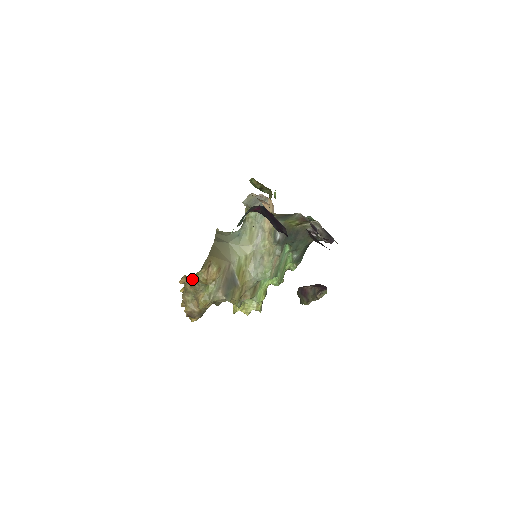
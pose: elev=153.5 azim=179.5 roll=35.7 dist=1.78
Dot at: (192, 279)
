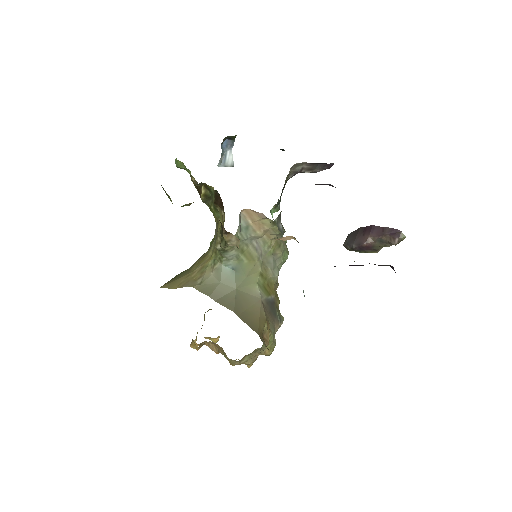
Dot at: occluded
